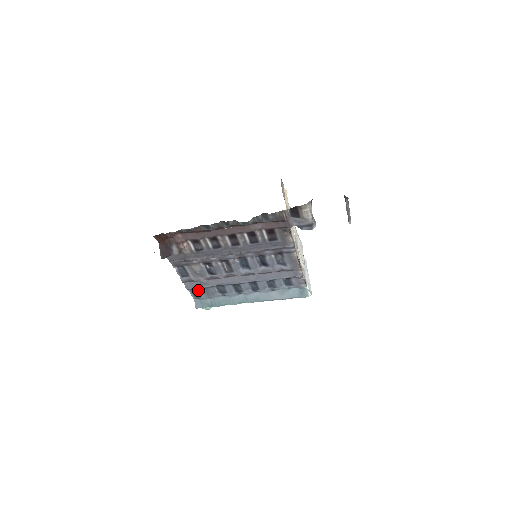
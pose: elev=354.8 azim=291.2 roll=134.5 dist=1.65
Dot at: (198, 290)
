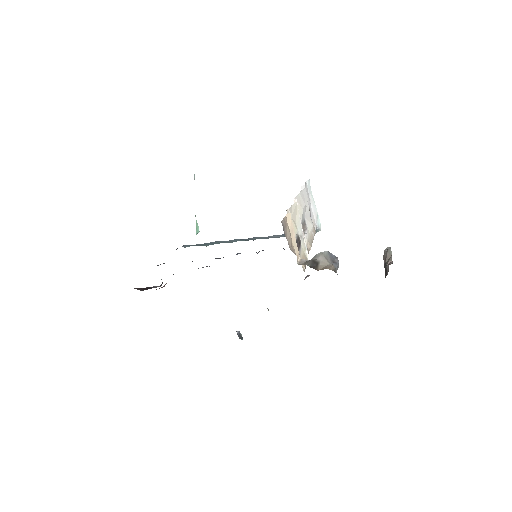
Dot at: occluded
